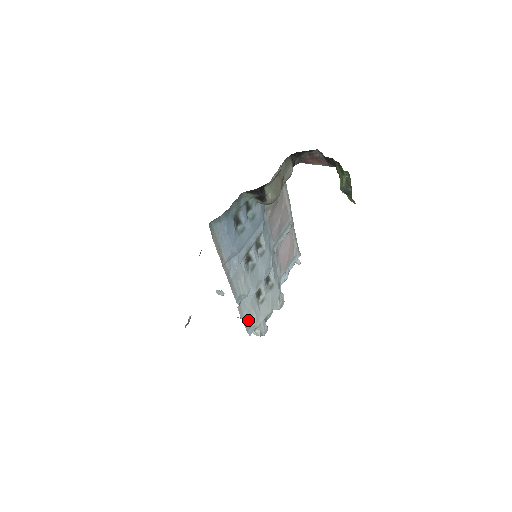
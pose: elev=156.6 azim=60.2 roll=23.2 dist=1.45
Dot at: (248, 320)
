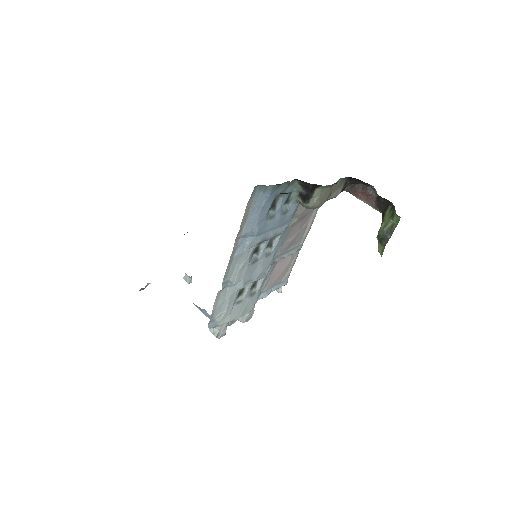
Dot at: (217, 312)
